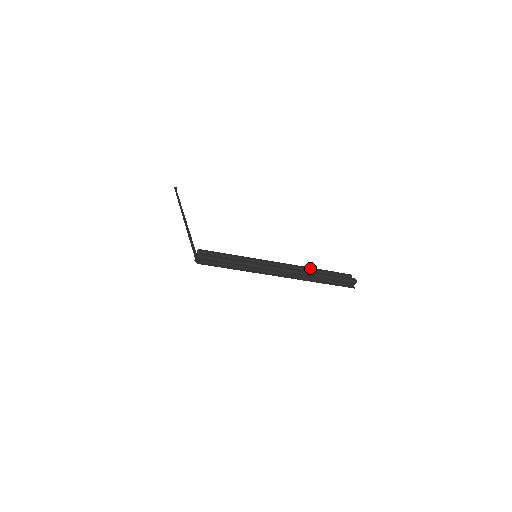
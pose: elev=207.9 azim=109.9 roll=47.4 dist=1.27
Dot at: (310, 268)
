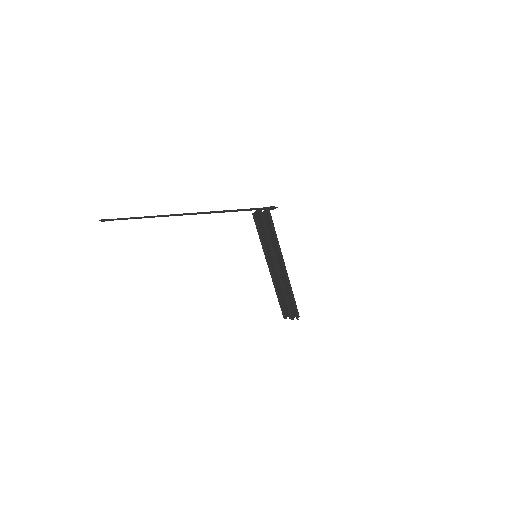
Dot at: occluded
